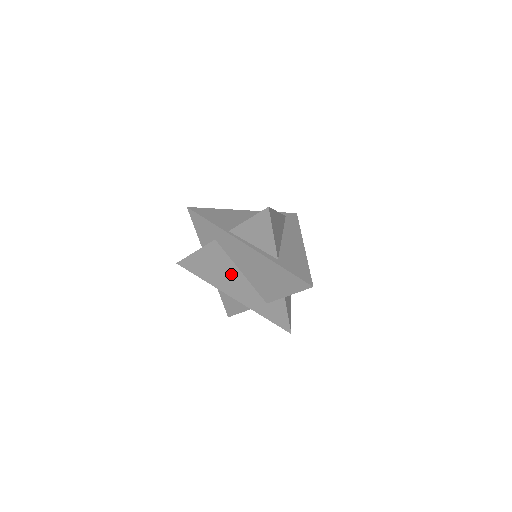
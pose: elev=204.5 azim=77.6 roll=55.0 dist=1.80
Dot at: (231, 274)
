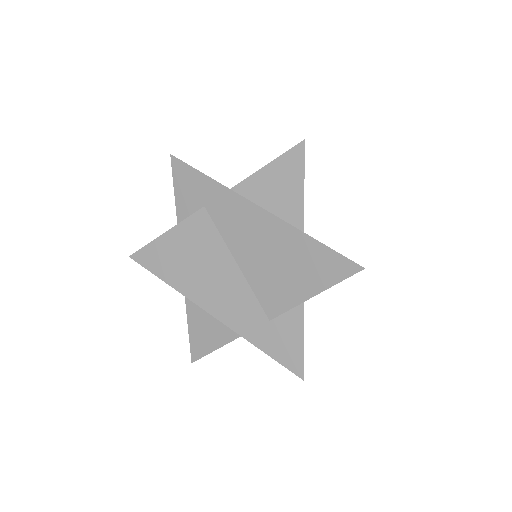
Dot at: (218, 268)
